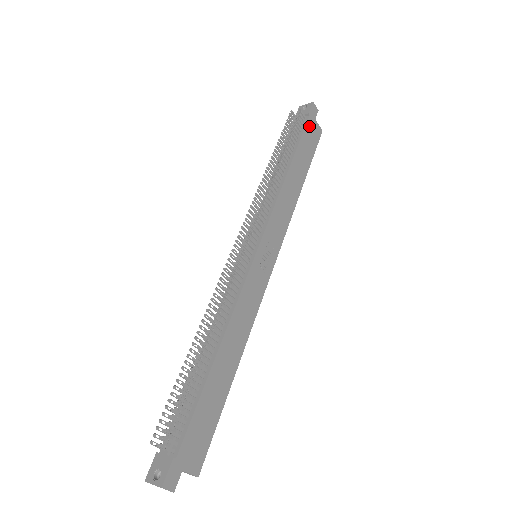
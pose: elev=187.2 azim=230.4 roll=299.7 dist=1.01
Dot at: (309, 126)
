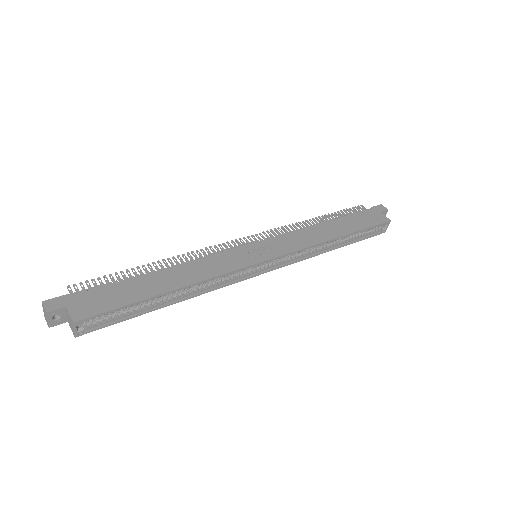
Dot at: (369, 213)
